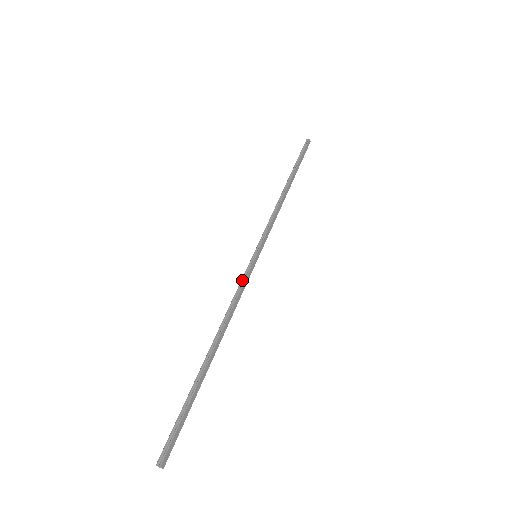
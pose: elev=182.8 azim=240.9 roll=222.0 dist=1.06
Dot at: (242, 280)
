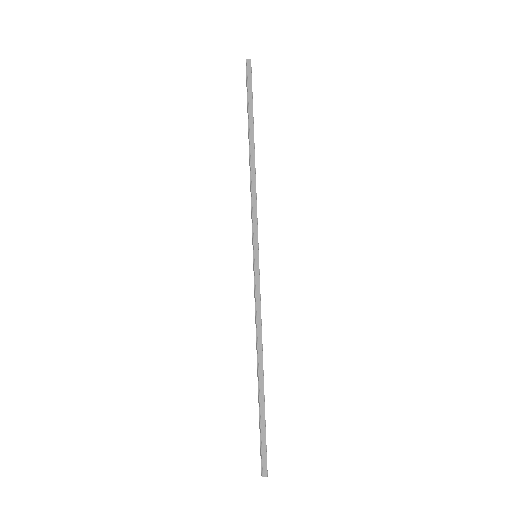
Dot at: (254, 291)
